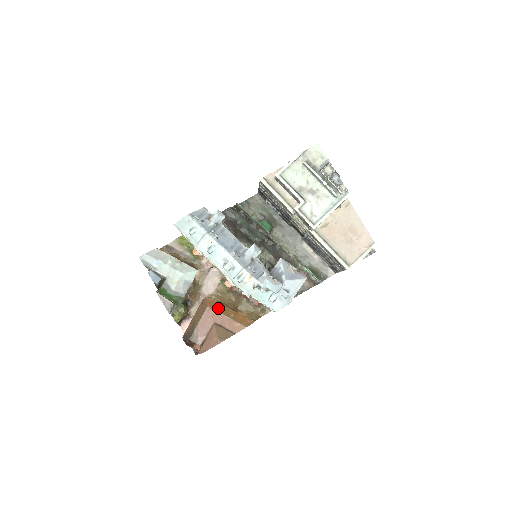
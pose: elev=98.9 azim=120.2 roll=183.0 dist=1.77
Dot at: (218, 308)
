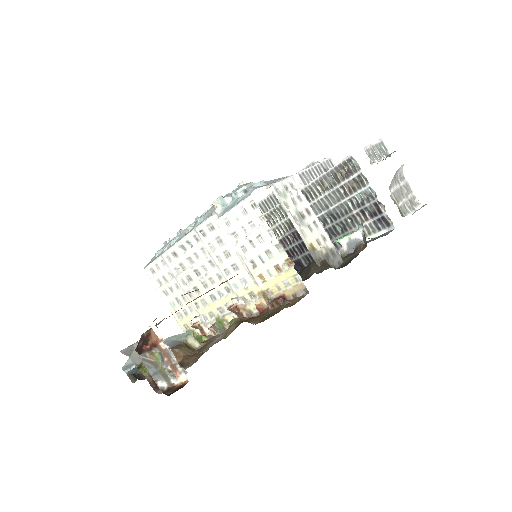
Dot at: occluded
